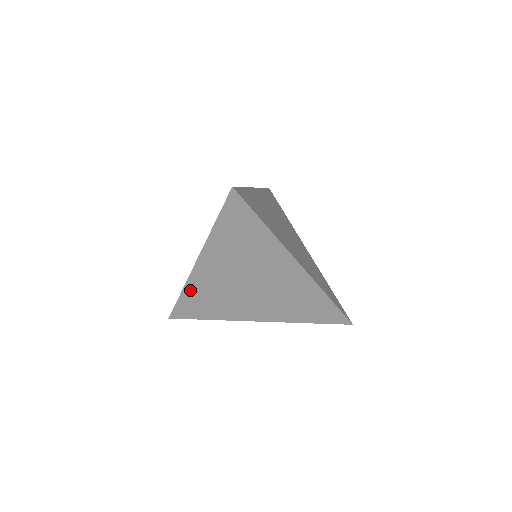
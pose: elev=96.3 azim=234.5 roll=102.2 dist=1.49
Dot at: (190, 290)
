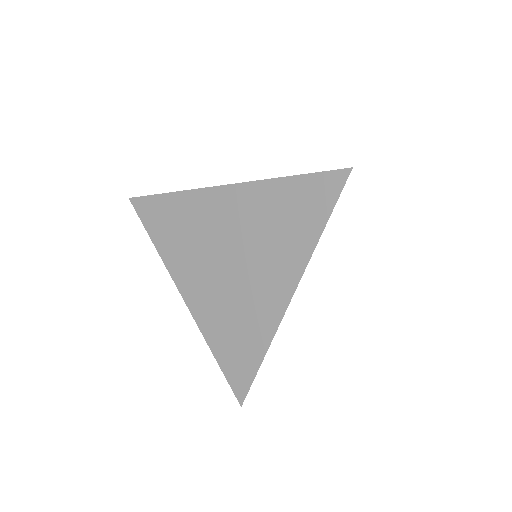
Dot at: (183, 200)
